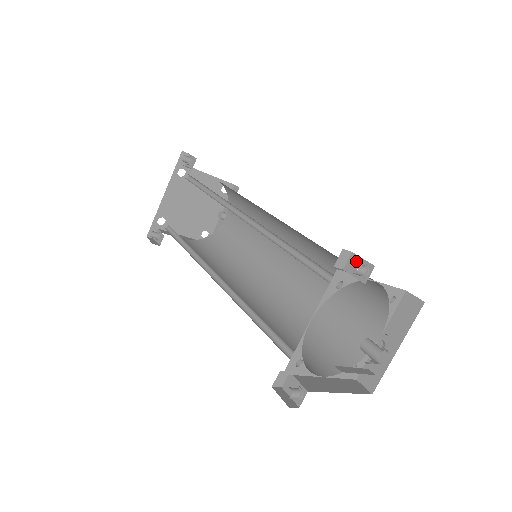
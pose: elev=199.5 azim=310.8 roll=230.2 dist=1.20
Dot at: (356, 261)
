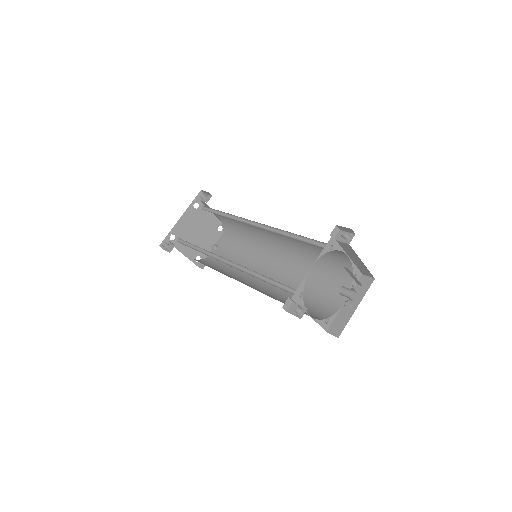
Dot at: (343, 234)
